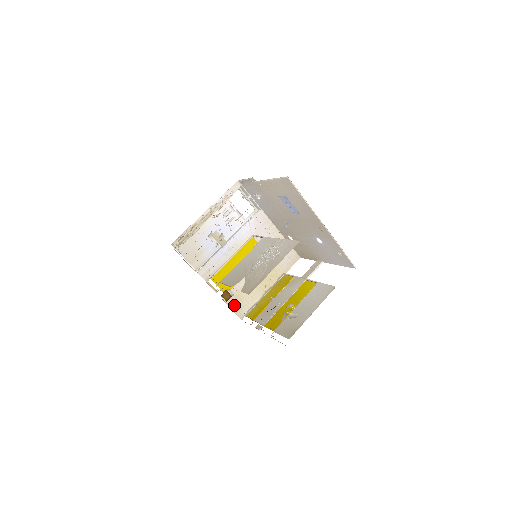
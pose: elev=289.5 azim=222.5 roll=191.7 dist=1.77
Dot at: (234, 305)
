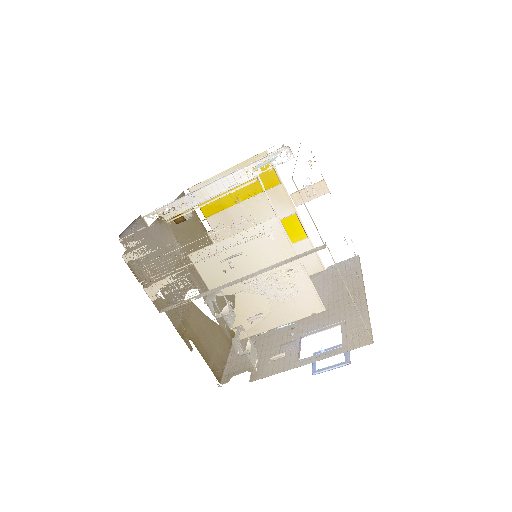
Dot at: occluded
